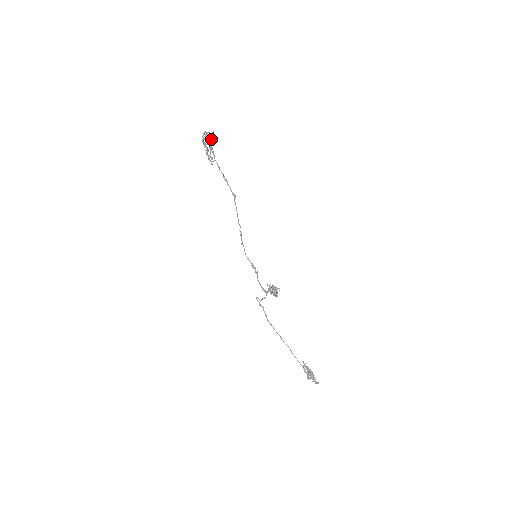
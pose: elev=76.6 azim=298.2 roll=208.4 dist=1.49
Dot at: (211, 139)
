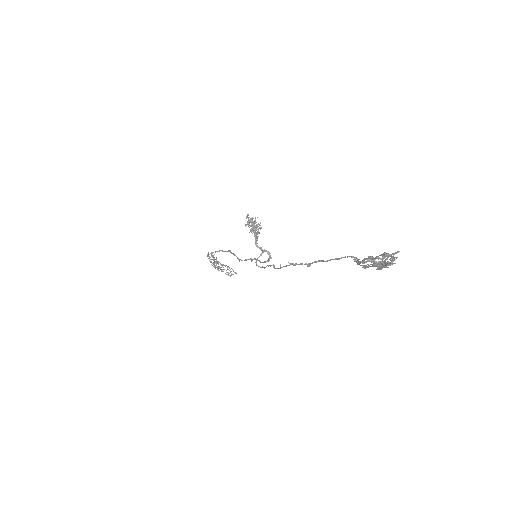
Dot at: occluded
